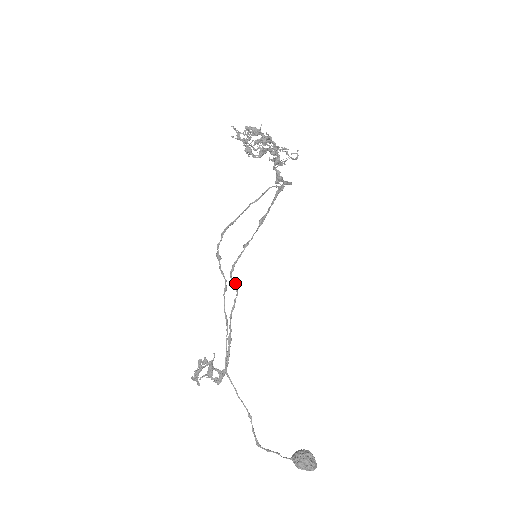
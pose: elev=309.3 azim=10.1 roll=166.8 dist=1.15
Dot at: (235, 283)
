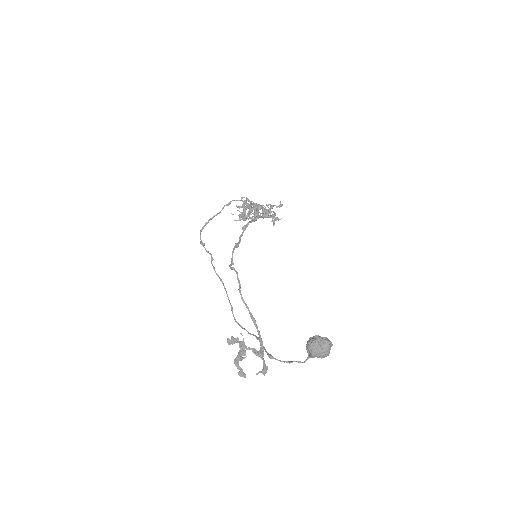
Dot at: (233, 267)
